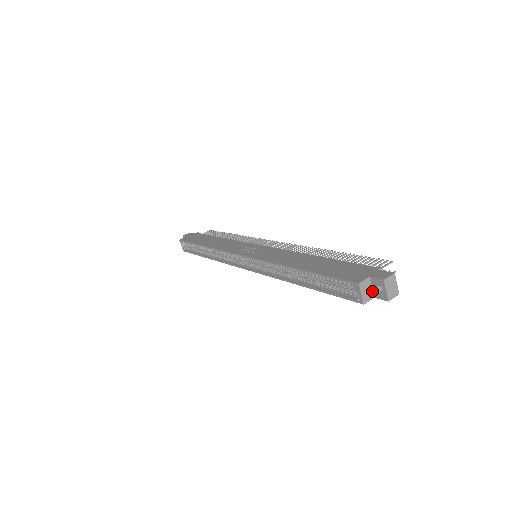
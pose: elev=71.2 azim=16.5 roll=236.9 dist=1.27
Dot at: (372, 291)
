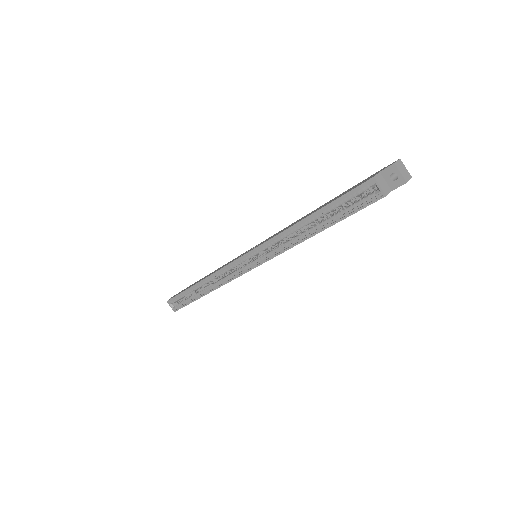
Dot at: (387, 185)
